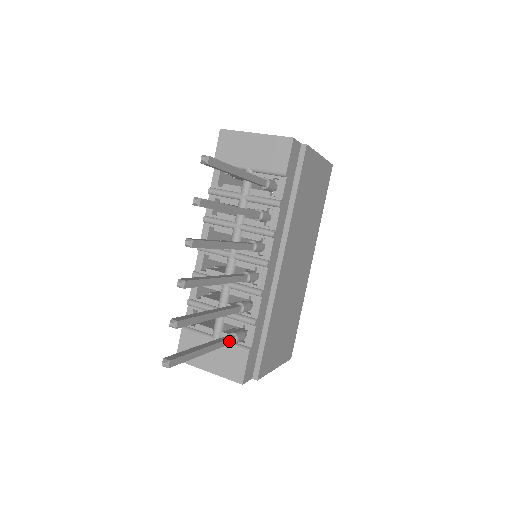
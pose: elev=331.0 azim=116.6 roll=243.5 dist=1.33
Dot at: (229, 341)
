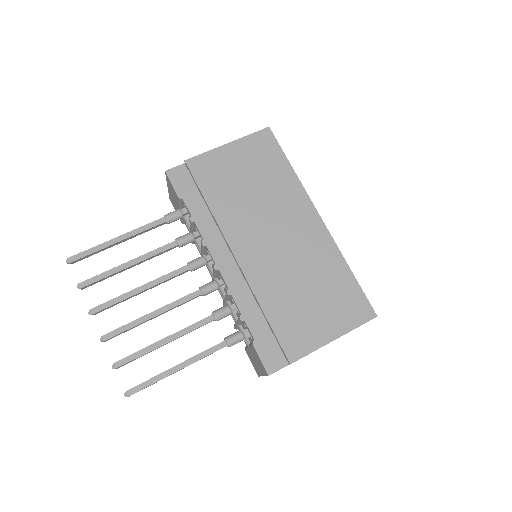
Dot at: (216, 348)
